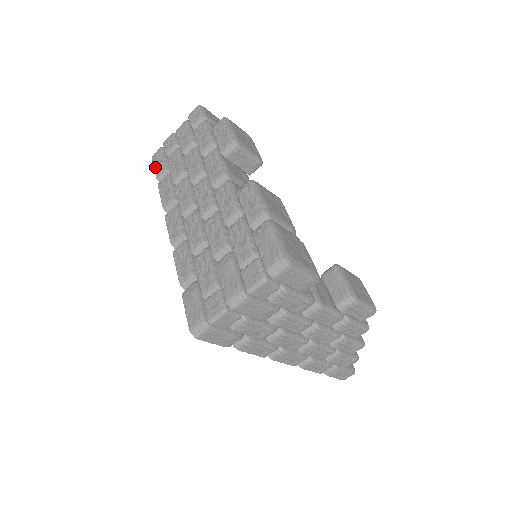
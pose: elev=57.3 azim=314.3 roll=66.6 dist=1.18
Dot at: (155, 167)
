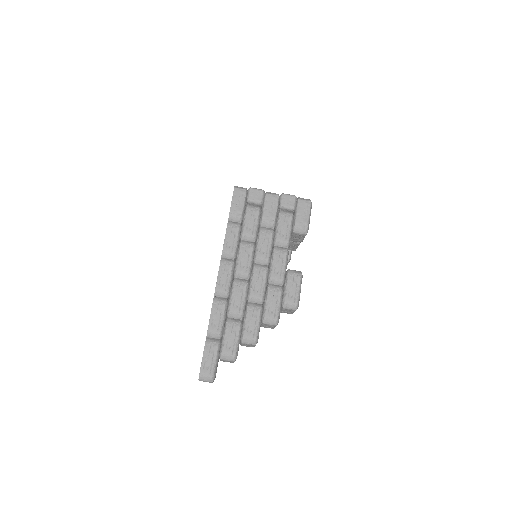
Dot at: occluded
